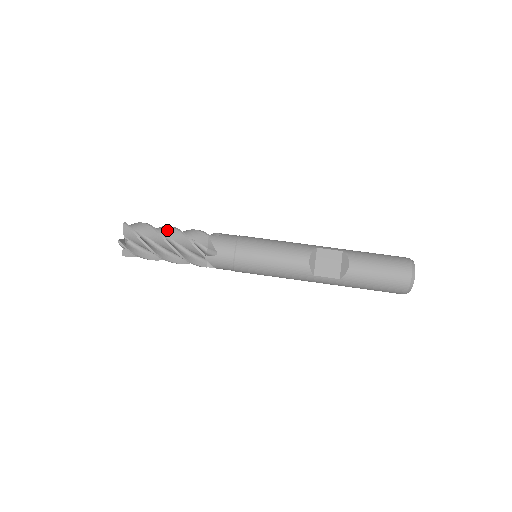
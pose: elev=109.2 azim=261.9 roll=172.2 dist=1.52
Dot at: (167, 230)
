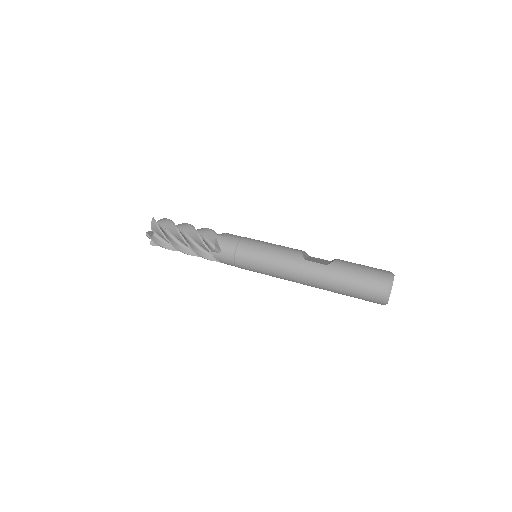
Dot at: occluded
